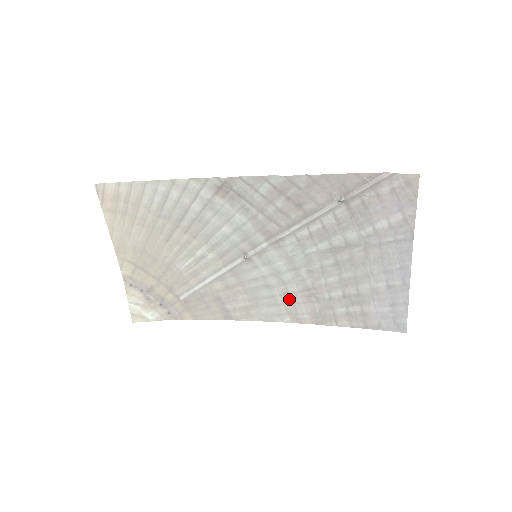
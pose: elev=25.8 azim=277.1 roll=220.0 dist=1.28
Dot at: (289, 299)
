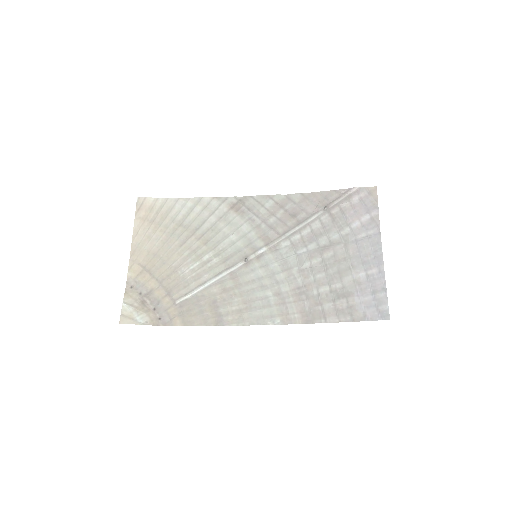
Dot at: (281, 299)
